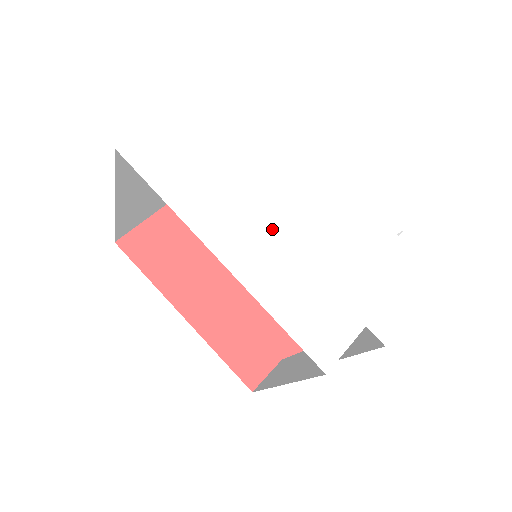
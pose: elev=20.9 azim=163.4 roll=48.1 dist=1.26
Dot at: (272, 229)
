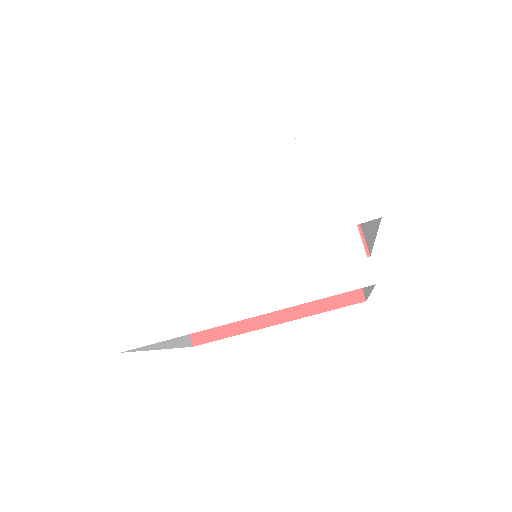
Dot at: (238, 260)
